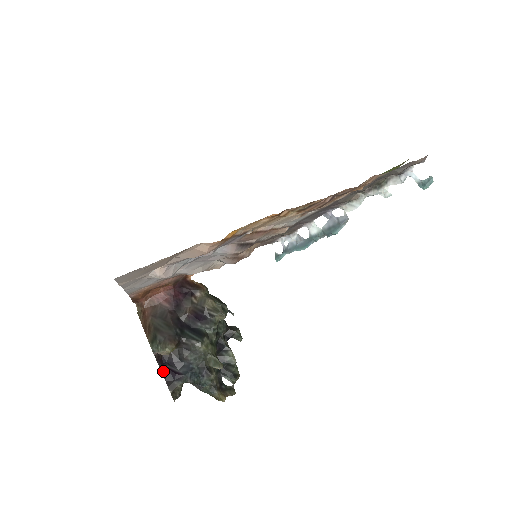
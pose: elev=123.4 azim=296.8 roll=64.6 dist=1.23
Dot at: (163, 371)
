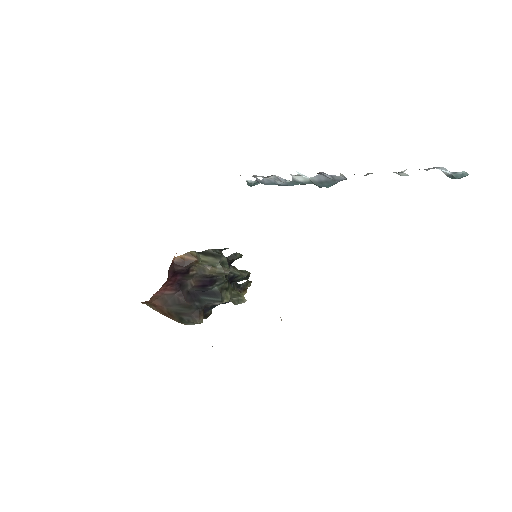
Dot at: occluded
